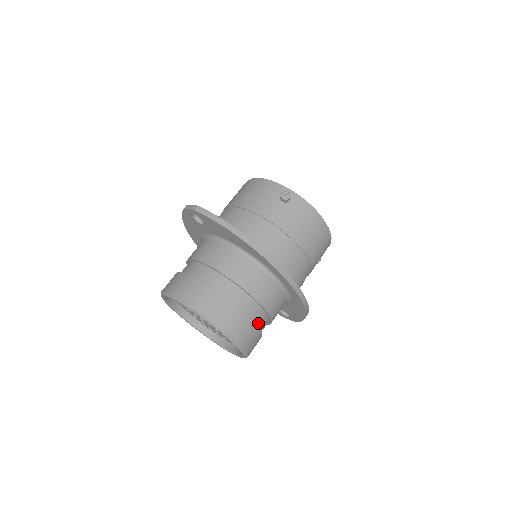
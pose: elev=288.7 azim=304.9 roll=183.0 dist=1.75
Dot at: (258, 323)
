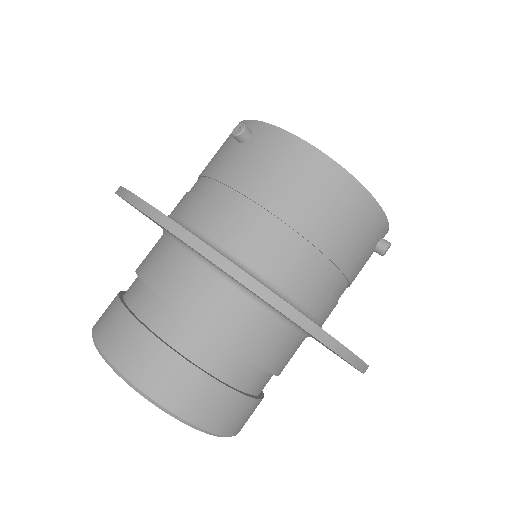
Dot at: (208, 364)
